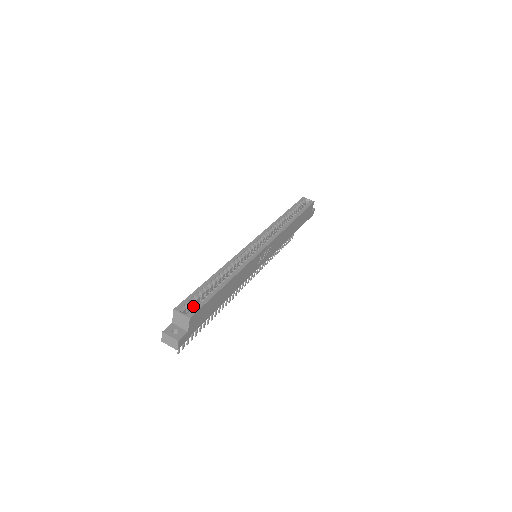
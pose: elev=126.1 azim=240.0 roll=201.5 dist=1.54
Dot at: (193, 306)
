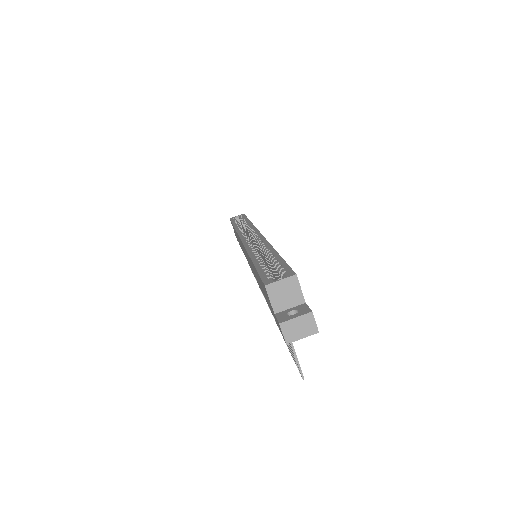
Dot at: occluded
